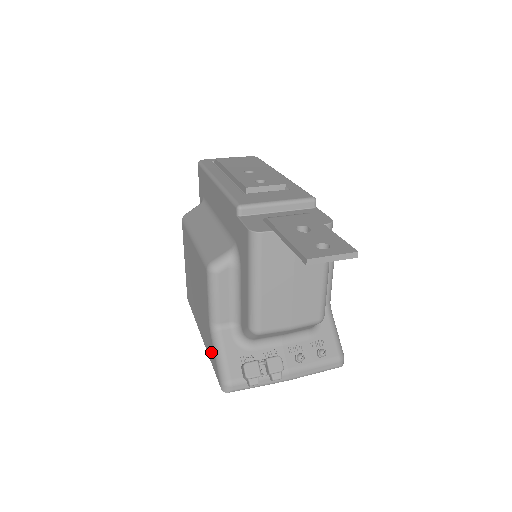
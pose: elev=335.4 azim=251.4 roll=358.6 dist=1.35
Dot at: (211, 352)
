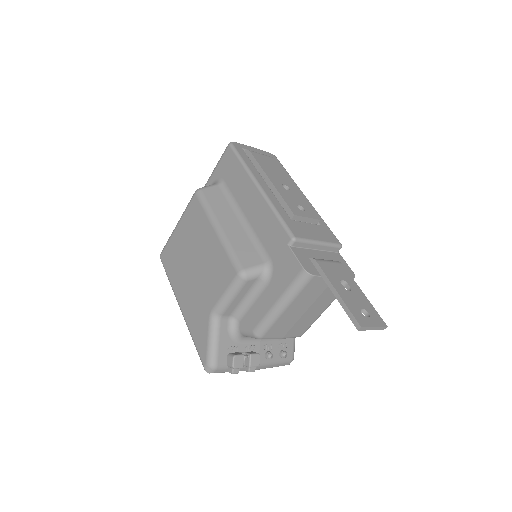
Dot at: (200, 333)
